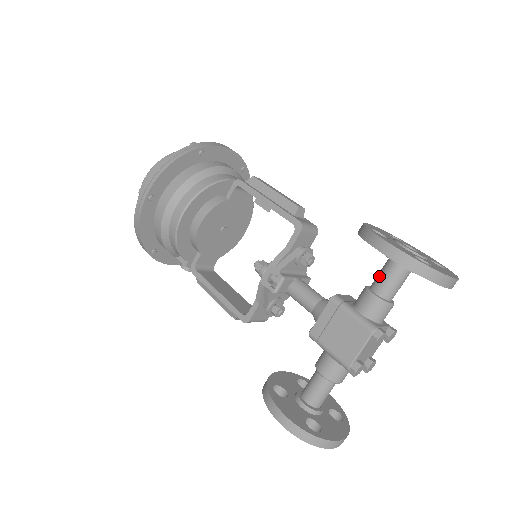
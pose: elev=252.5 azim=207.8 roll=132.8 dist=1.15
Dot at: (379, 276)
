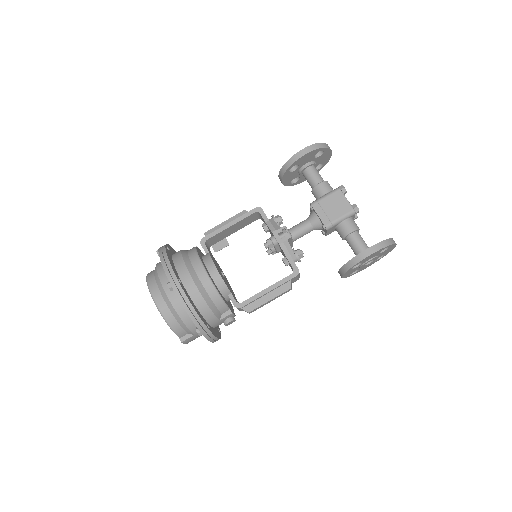
Dot at: (310, 179)
